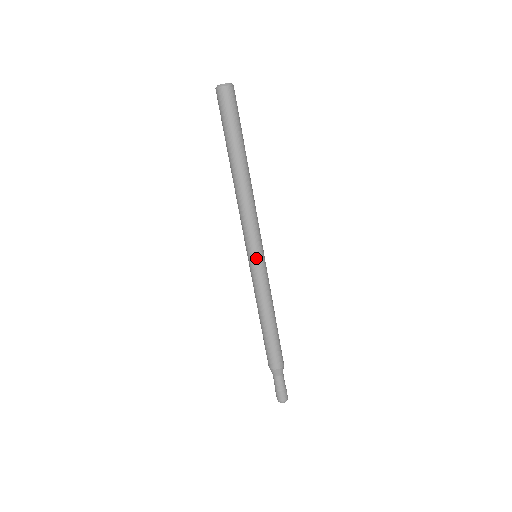
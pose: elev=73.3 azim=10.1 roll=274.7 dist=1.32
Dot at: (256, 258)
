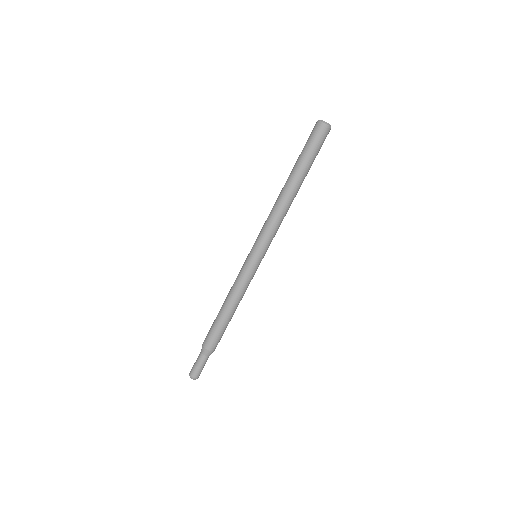
Dot at: (252, 255)
